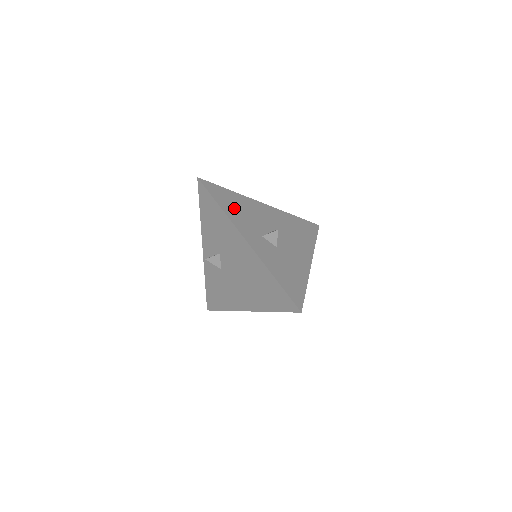
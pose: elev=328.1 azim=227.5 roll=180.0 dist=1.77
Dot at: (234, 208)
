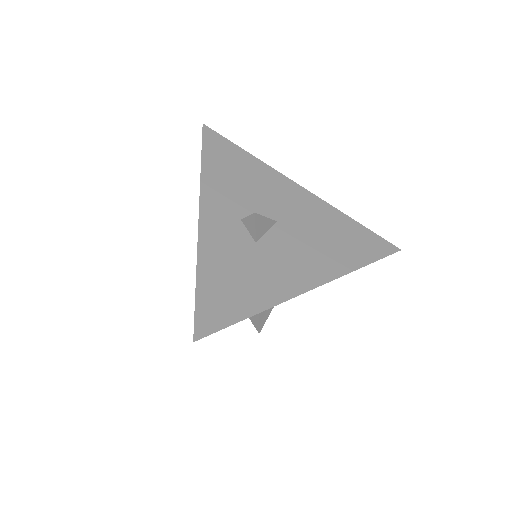
Dot at: (228, 172)
